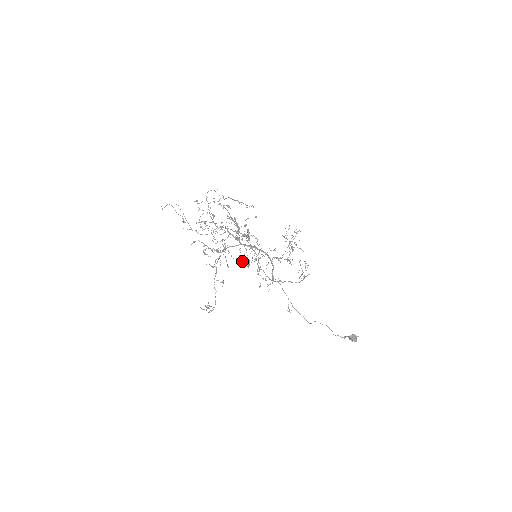
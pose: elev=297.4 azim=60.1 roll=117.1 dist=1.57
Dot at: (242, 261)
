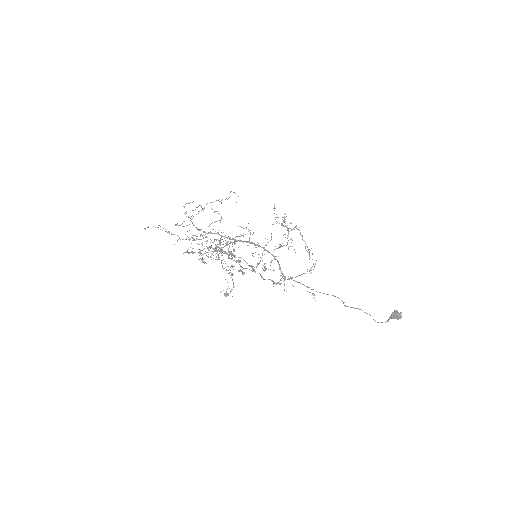
Dot at: occluded
